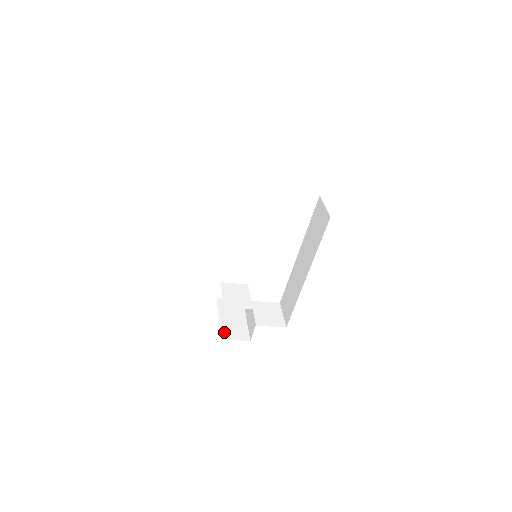
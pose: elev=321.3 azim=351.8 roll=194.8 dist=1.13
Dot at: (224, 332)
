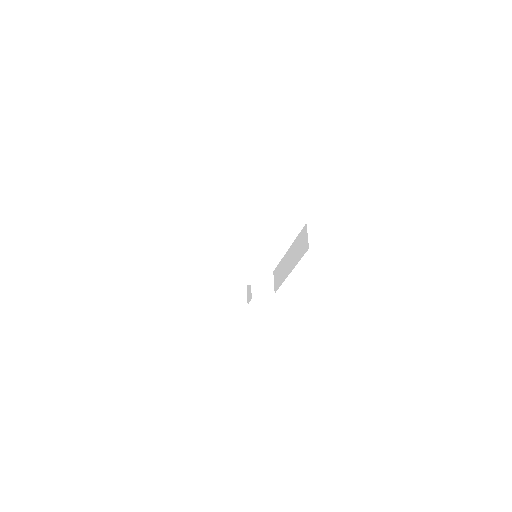
Dot at: (230, 297)
